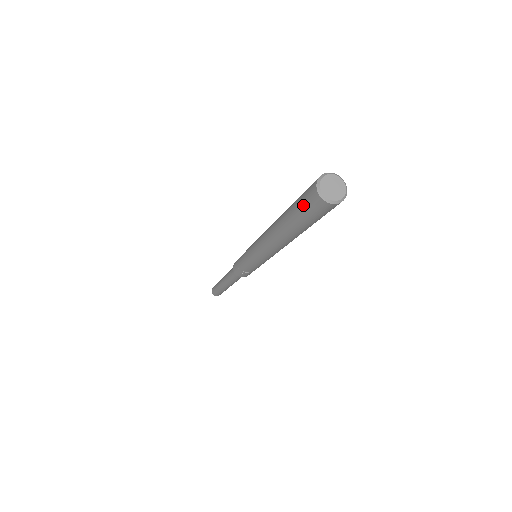
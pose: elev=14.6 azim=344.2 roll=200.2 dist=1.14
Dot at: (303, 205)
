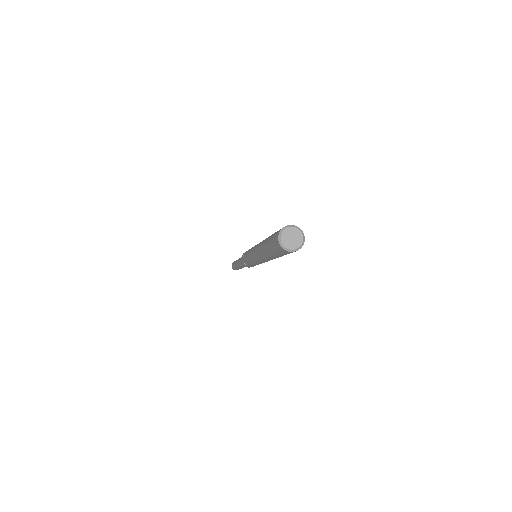
Dot at: (274, 235)
